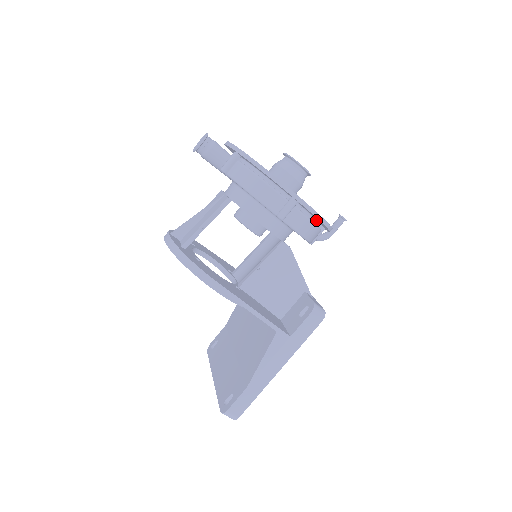
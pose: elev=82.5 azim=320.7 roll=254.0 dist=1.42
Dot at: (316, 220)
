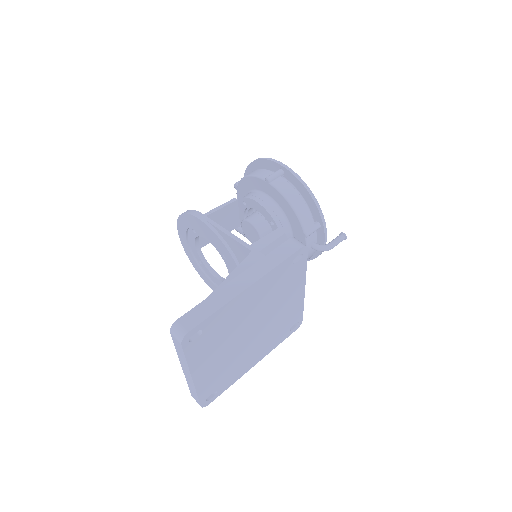
Dot at: (306, 204)
